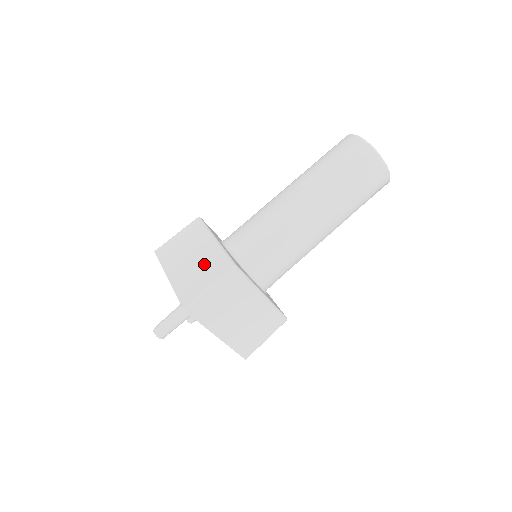
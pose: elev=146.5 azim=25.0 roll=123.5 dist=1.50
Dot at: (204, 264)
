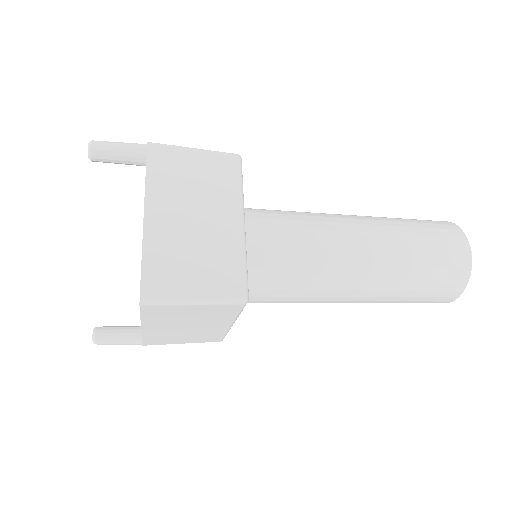
Dot at: occluded
